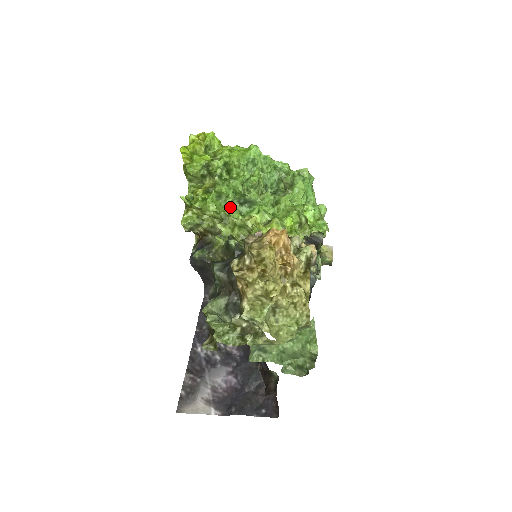
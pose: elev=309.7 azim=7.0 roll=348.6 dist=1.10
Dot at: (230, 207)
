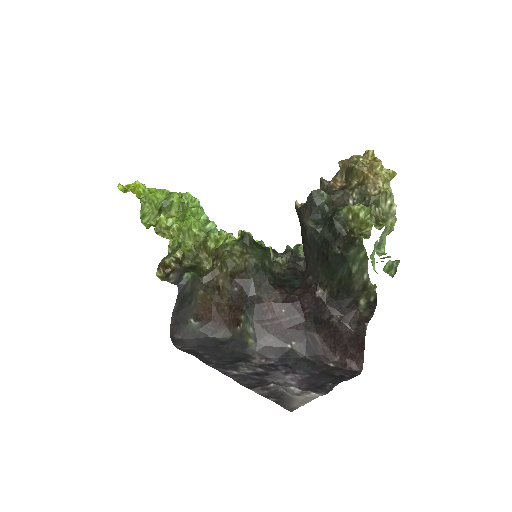
Dot at: occluded
